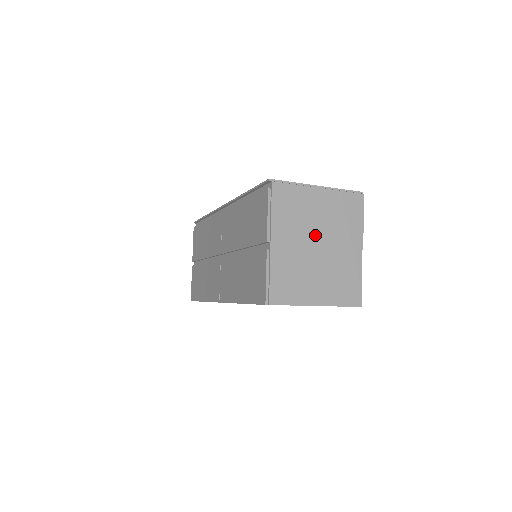
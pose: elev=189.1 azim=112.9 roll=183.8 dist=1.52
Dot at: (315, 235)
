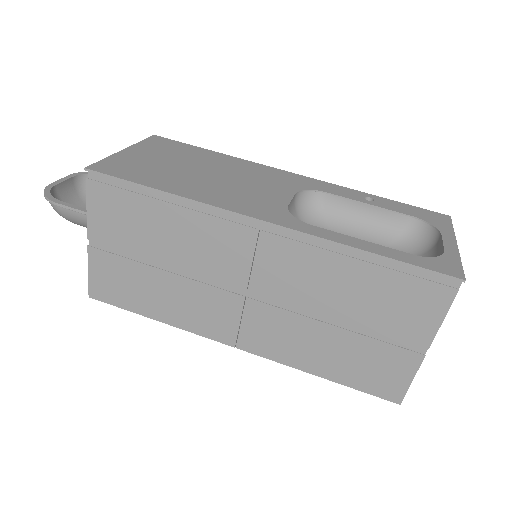
Dot at: occluded
